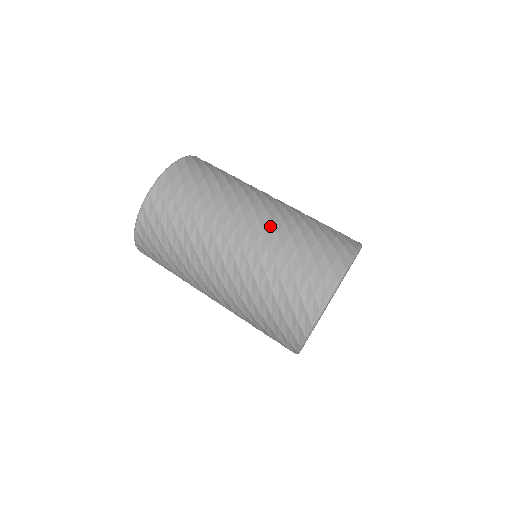
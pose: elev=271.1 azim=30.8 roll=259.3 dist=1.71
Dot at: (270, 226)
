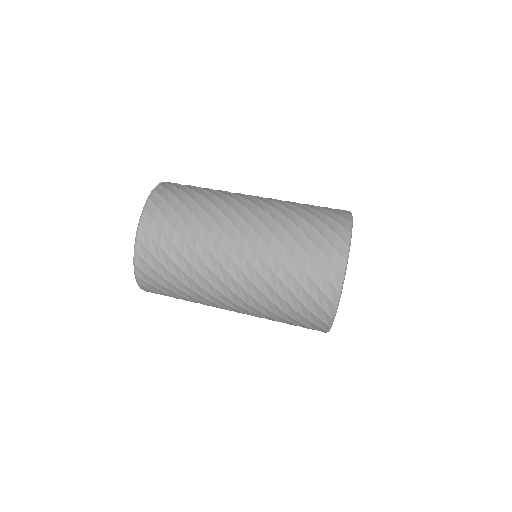
Dot at: (273, 199)
